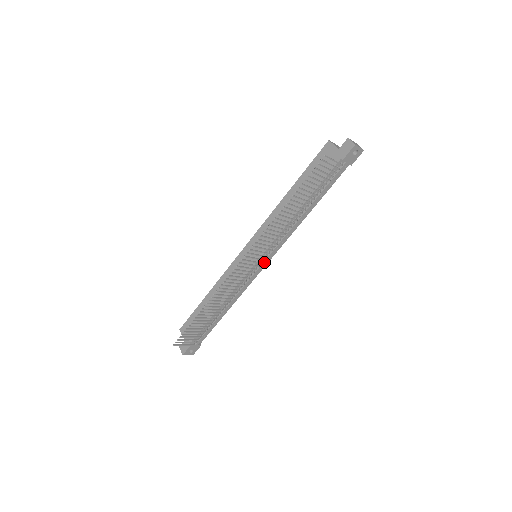
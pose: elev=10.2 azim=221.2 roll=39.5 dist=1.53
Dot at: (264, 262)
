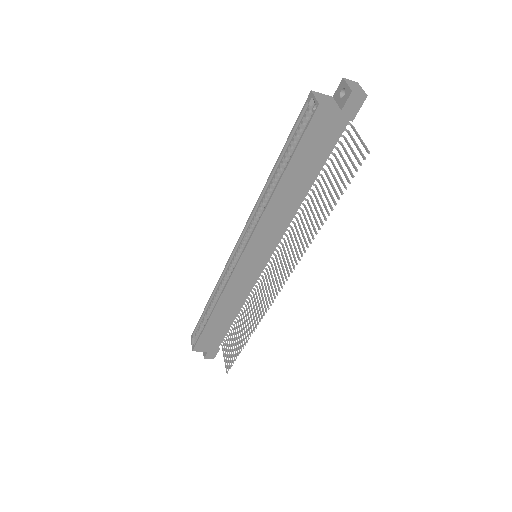
Dot at: occluded
